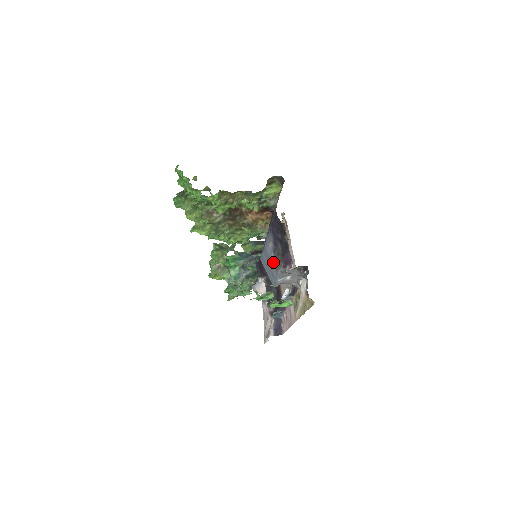
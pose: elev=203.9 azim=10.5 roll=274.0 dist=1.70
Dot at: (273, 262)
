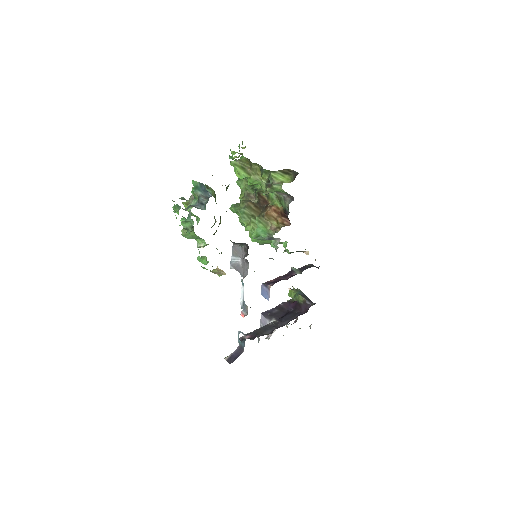
Dot at: occluded
